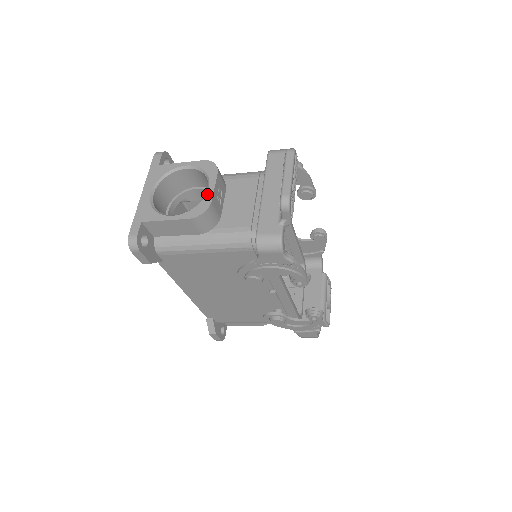
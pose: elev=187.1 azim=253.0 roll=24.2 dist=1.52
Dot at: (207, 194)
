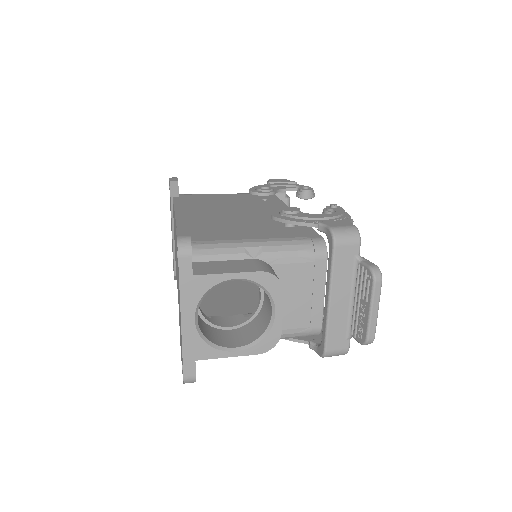
Dot at: (275, 323)
